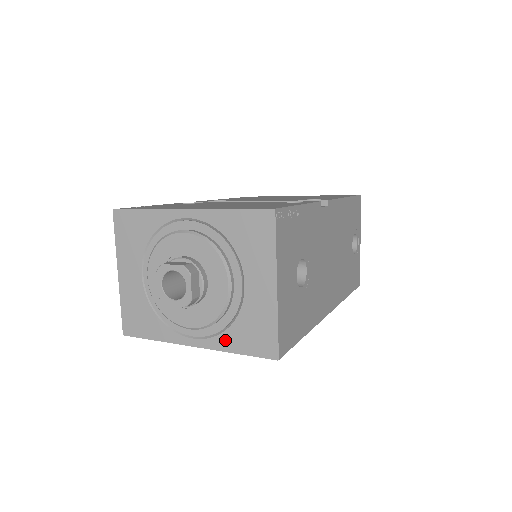
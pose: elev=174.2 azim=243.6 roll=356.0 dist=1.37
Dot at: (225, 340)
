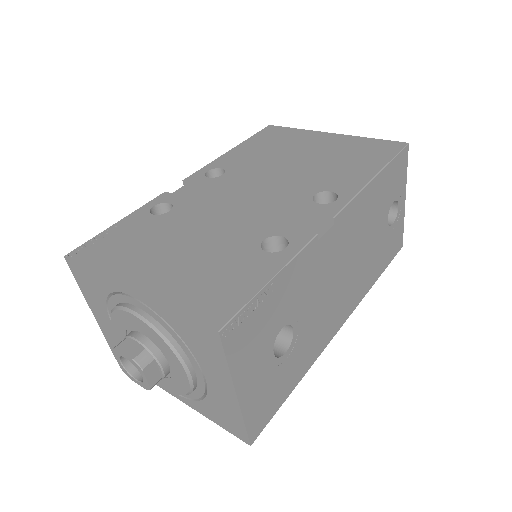
Dot at: (200, 407)
